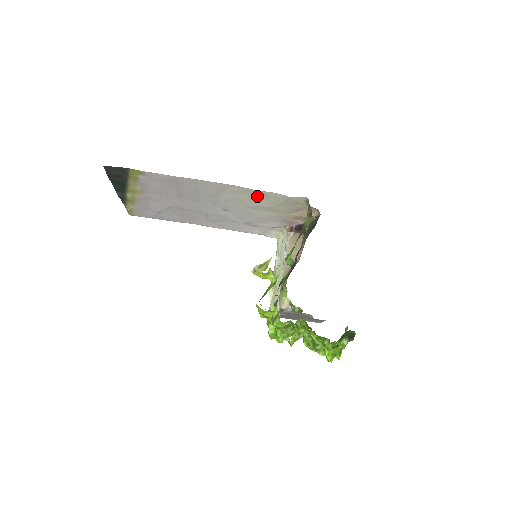
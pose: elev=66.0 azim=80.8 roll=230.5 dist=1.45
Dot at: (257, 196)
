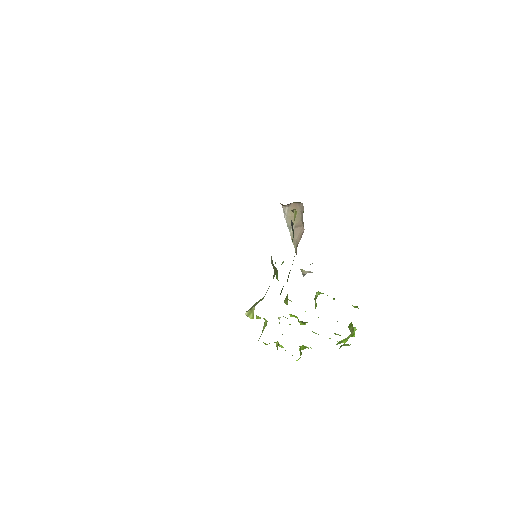
Dot at: occluded
